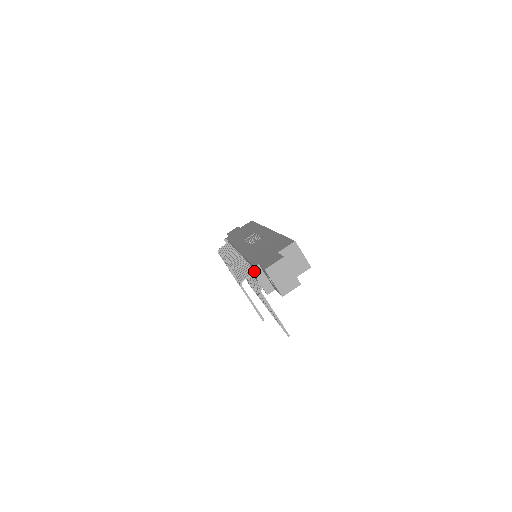
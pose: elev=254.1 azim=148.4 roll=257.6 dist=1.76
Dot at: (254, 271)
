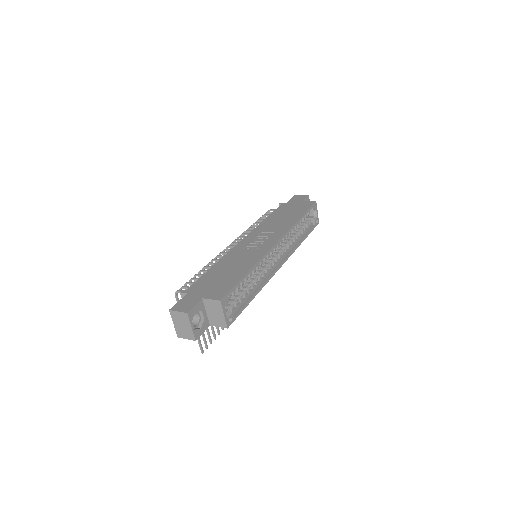
Dot at: (182, 295)
